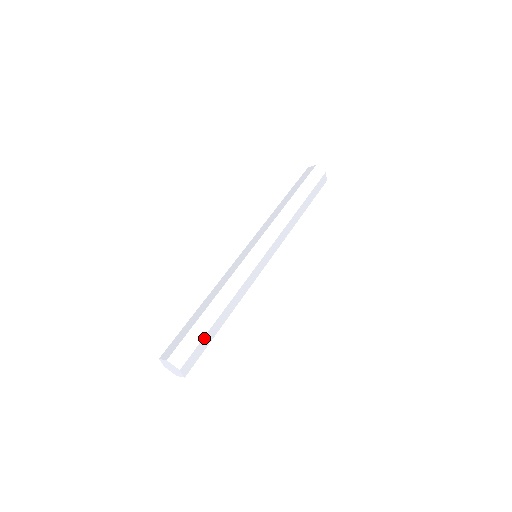
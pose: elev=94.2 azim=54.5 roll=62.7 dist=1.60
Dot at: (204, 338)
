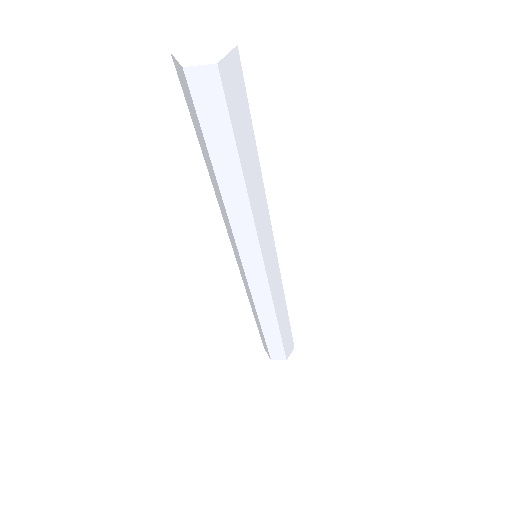
Dot at: (249, 120)
